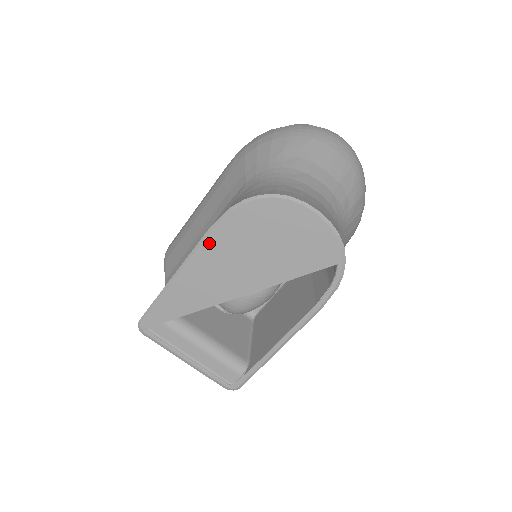
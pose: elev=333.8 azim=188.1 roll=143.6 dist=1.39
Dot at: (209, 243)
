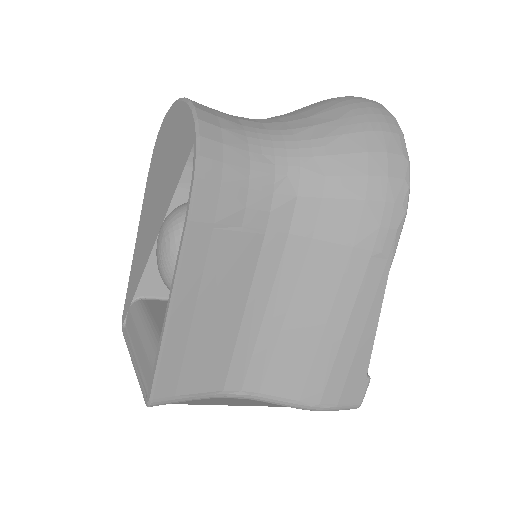
Dot at: (146, 196)
